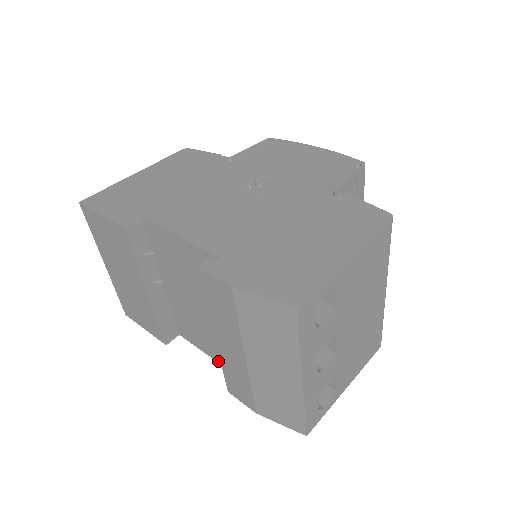
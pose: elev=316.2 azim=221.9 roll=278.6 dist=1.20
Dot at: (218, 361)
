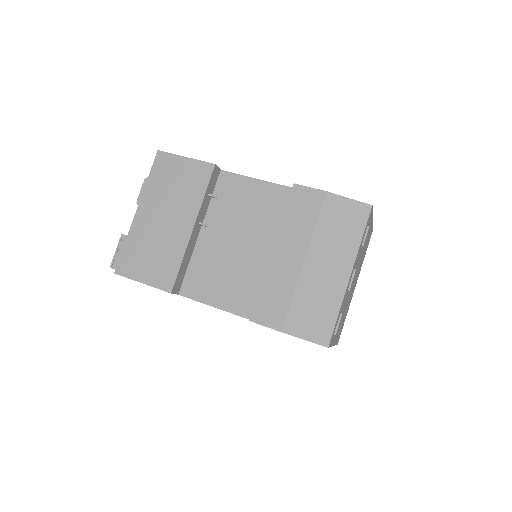
Dot at: (228, 309)
